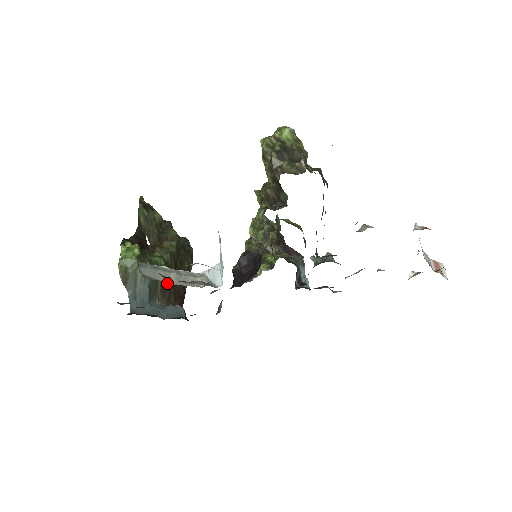
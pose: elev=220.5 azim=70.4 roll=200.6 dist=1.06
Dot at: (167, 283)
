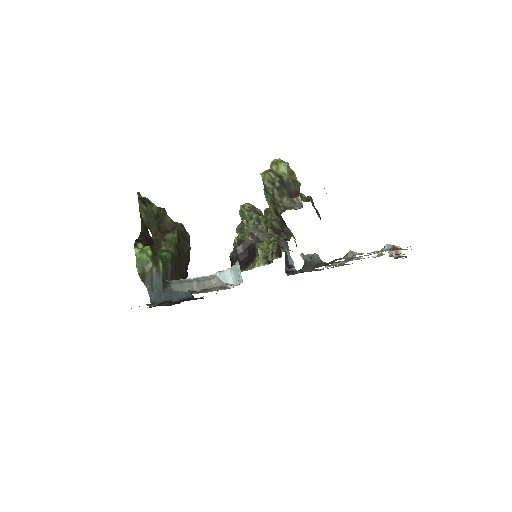
Dot at: (174, 271)
